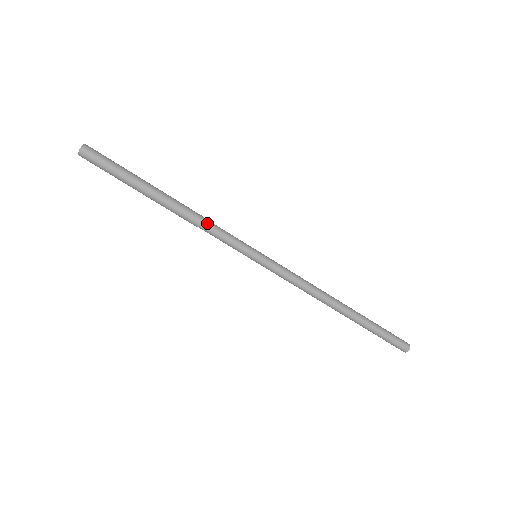
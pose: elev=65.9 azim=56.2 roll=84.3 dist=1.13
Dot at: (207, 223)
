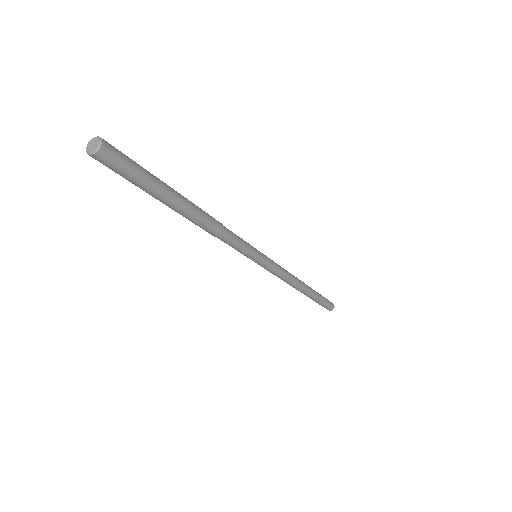
Dot at: (226, 232)
